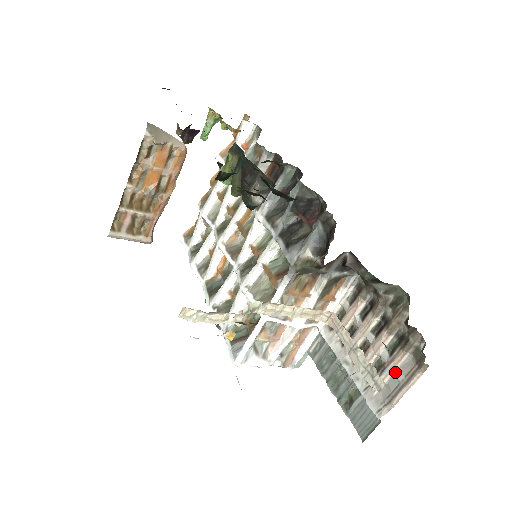
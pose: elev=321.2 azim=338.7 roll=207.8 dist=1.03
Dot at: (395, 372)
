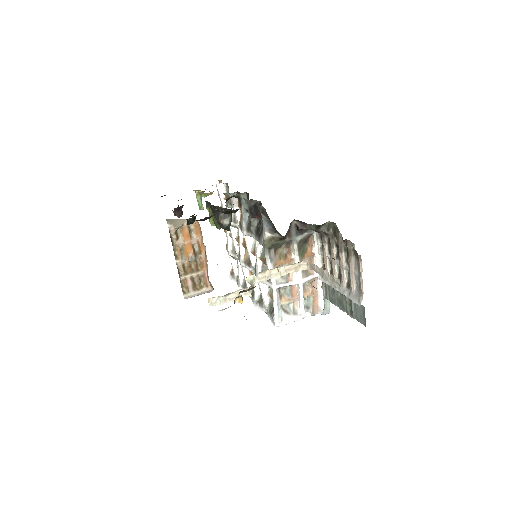
Dot at: (354, 272)
